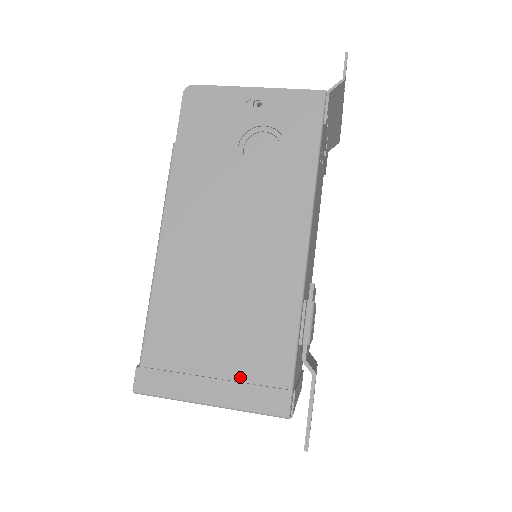
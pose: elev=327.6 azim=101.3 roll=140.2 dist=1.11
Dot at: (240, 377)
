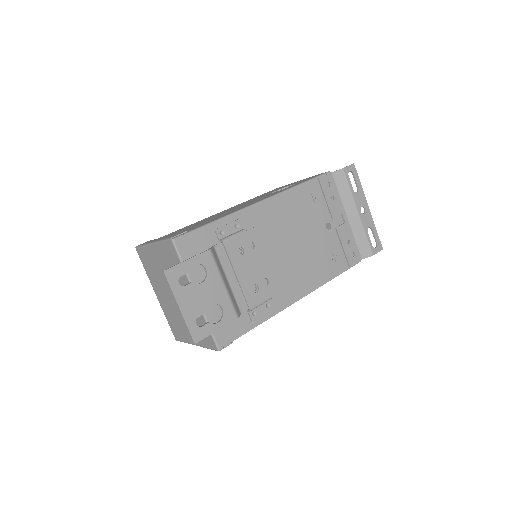
Dot at: occluded
